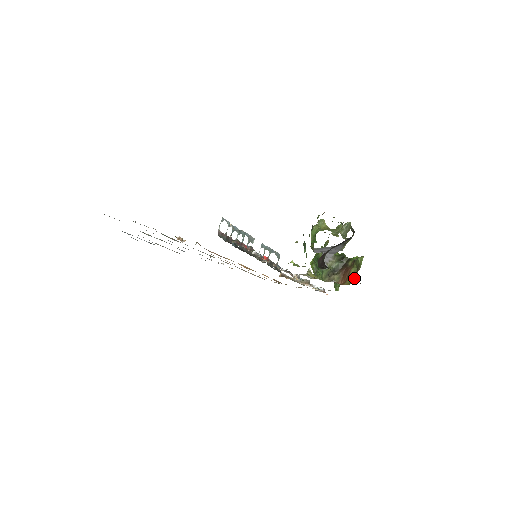
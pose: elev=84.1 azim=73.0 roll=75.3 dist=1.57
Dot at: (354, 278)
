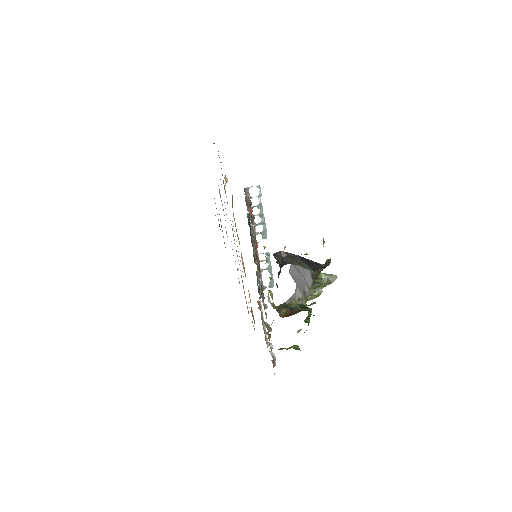
Dot at: (293, 314)
